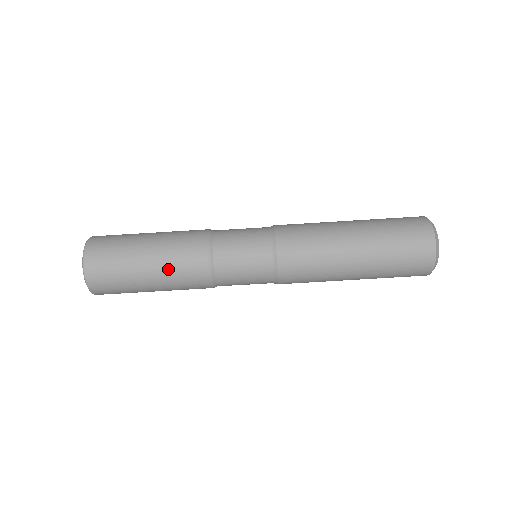
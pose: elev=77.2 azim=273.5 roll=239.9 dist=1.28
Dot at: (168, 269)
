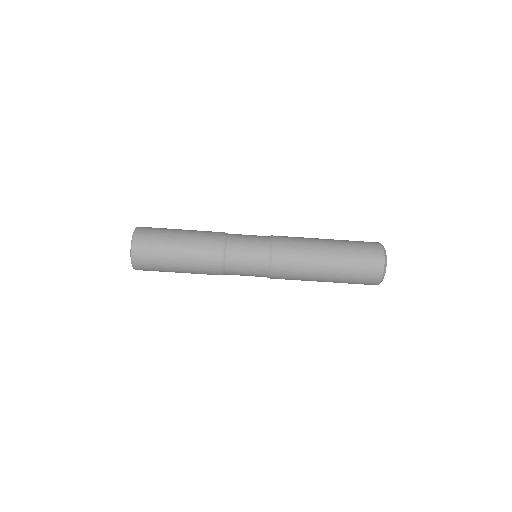
Dot at: (193, 245)
